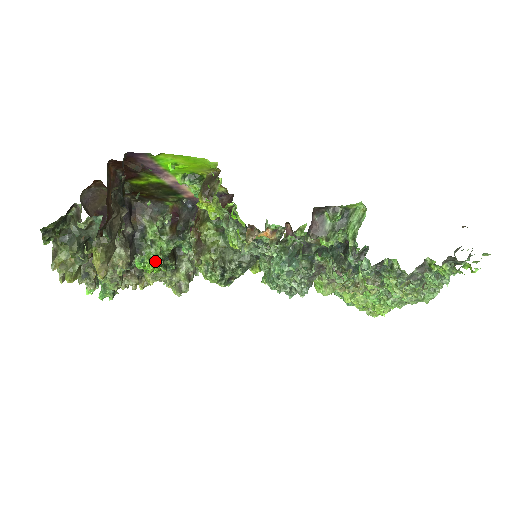
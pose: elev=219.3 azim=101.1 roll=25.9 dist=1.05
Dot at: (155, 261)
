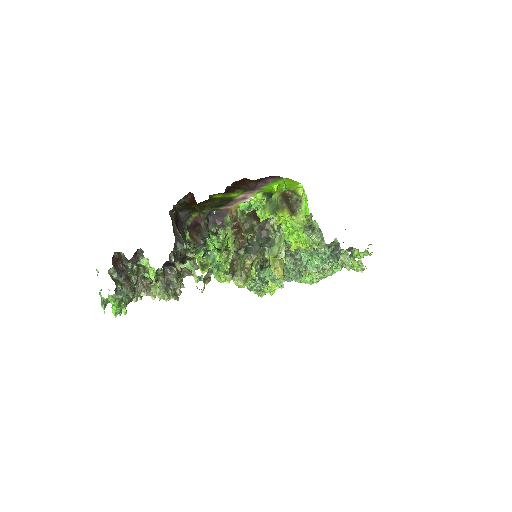
Dot at: occluded
